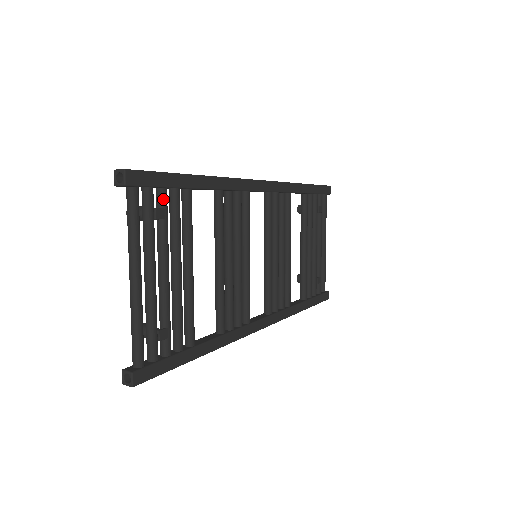
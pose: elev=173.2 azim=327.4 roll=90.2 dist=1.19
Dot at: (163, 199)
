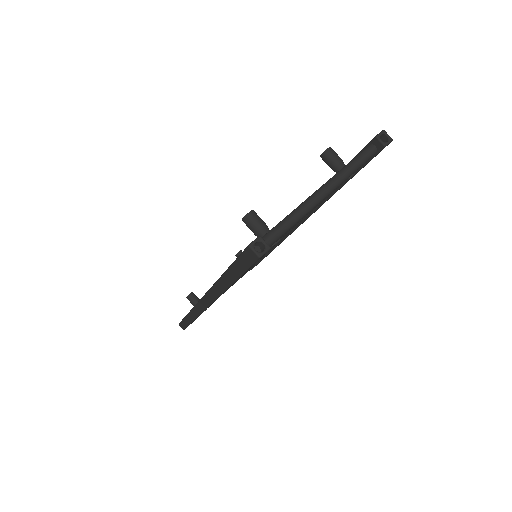
Dot at: occluded
